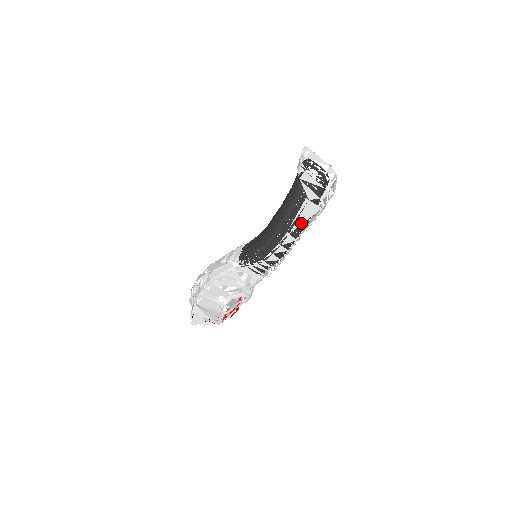
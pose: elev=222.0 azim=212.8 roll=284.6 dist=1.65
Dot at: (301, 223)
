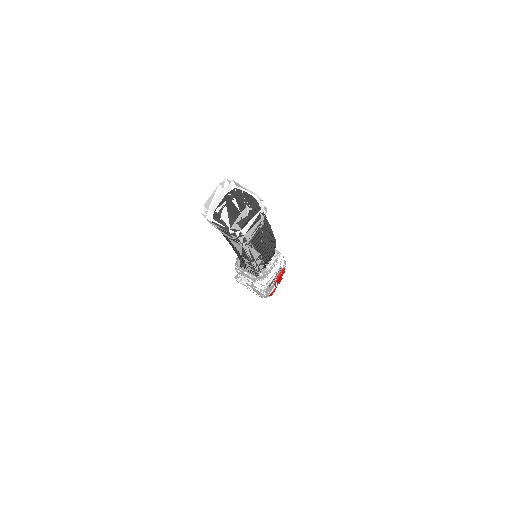
Dot at: (241, 252)
